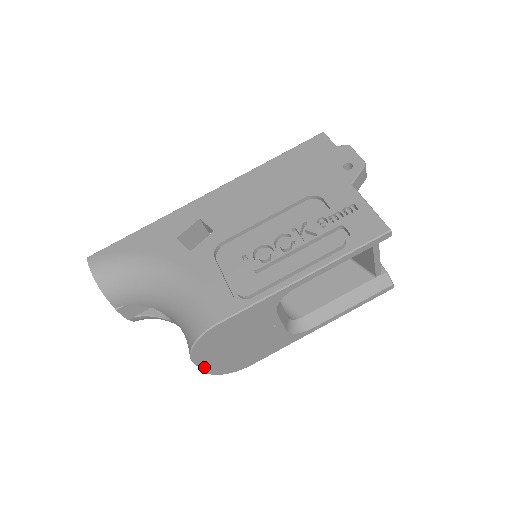
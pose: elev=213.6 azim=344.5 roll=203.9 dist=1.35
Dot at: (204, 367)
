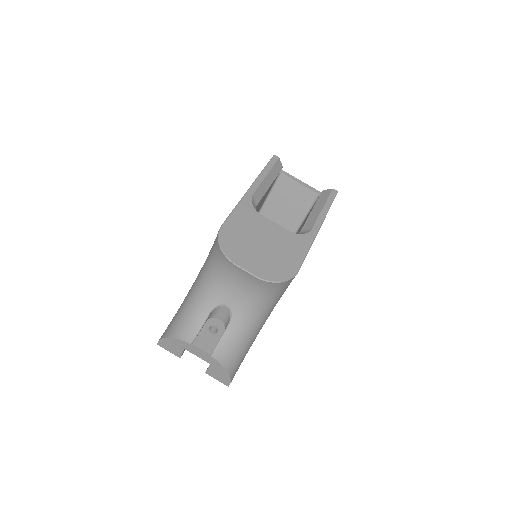
Dot at: (252, 271)
